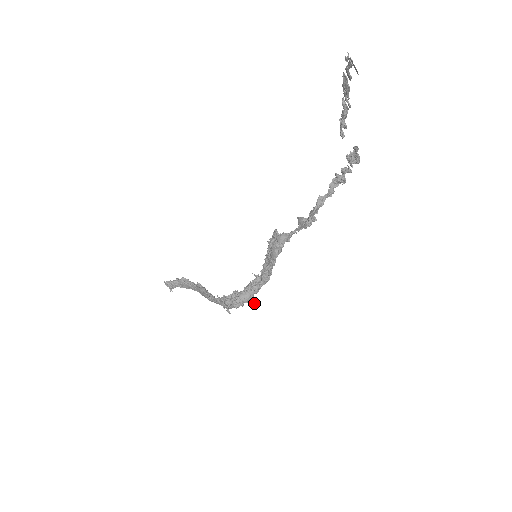
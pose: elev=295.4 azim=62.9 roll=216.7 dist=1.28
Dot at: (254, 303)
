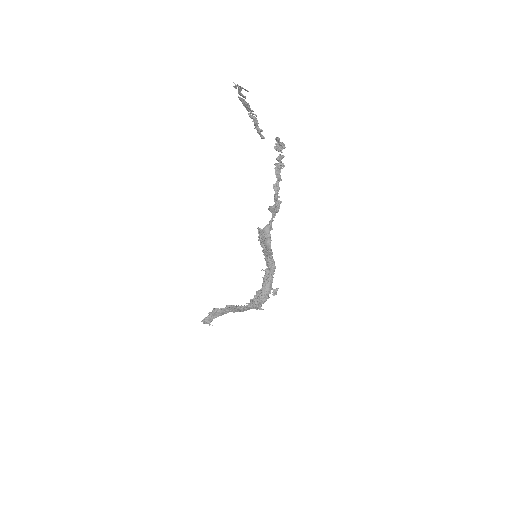
Dot at: (275, 292)
